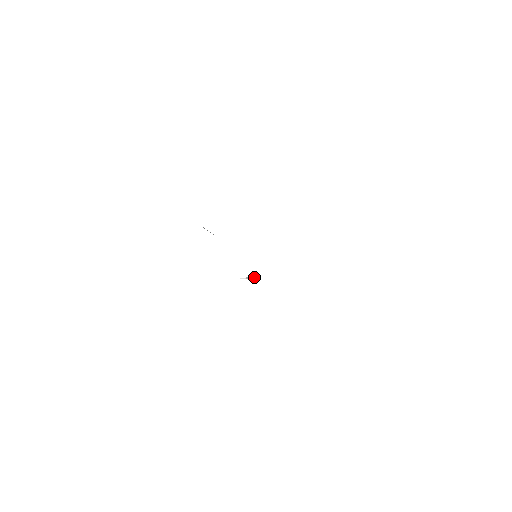
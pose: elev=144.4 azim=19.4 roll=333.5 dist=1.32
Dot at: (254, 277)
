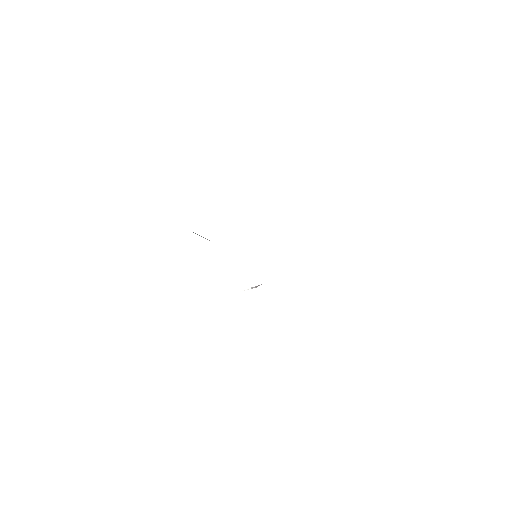
Dot at: (259, 285)
